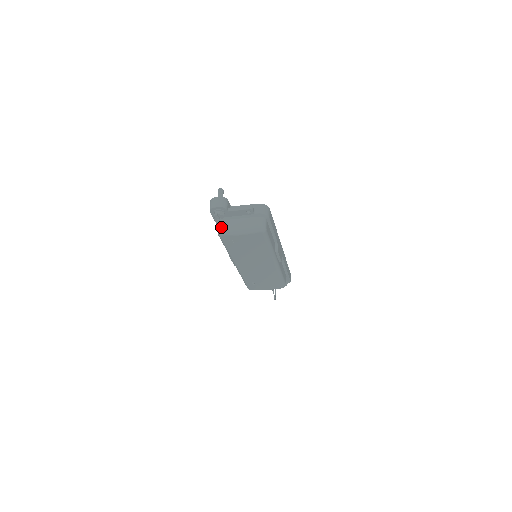
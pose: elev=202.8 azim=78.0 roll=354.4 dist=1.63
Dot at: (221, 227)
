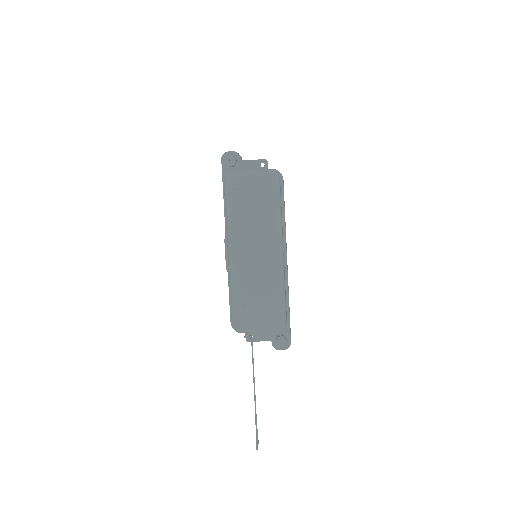
Dot at: (229, 174)
